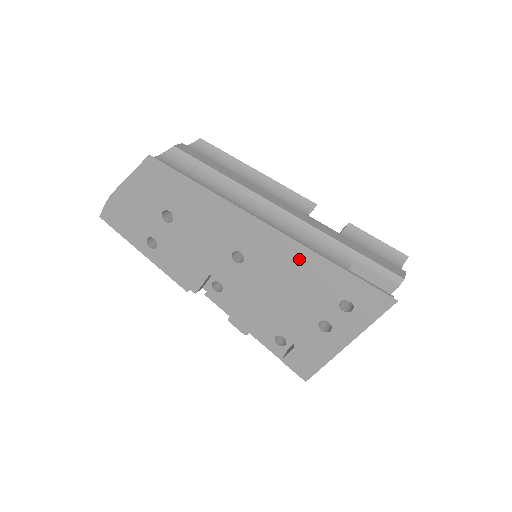
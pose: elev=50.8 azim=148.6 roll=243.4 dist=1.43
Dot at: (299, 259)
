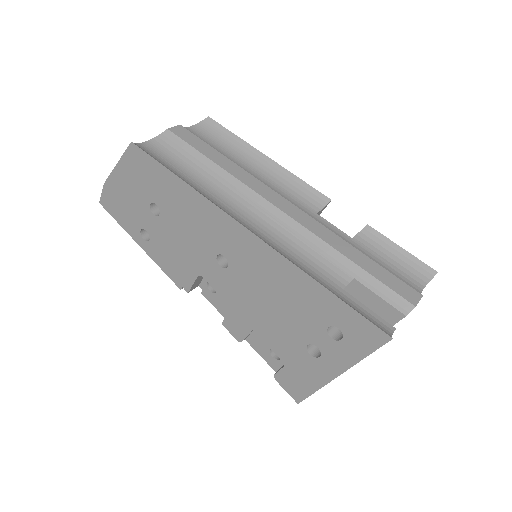
Dot at: (282, 272)
